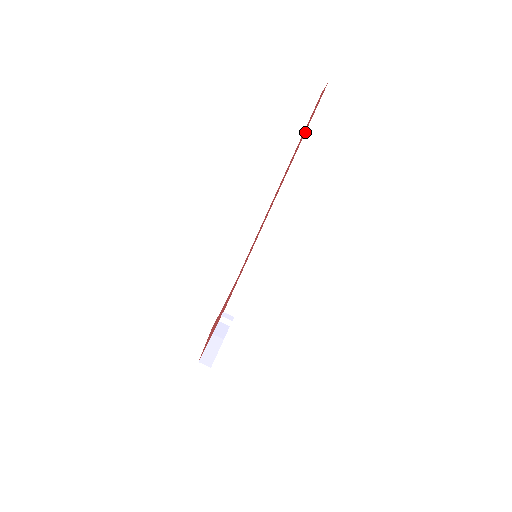
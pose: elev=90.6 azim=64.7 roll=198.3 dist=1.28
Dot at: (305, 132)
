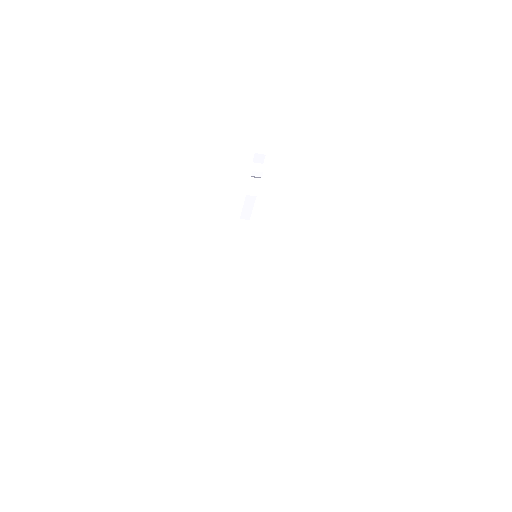
Dot at: occluded
